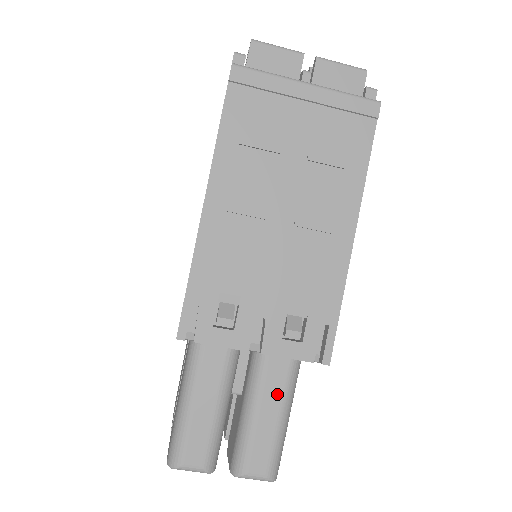
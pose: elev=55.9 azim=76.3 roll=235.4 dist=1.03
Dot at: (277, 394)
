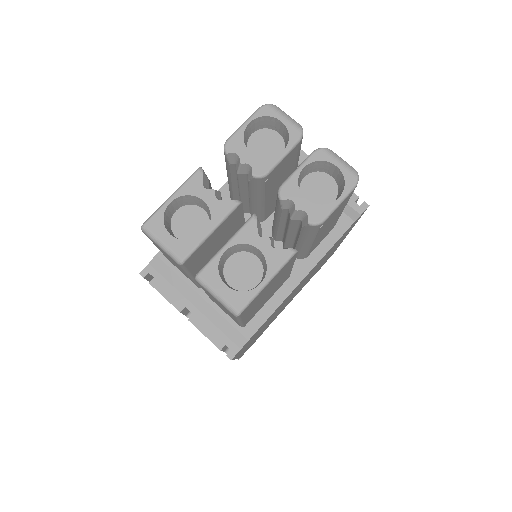
Dot at: occluded
